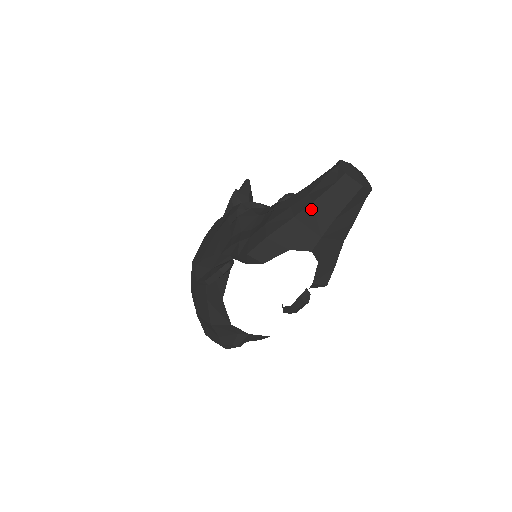
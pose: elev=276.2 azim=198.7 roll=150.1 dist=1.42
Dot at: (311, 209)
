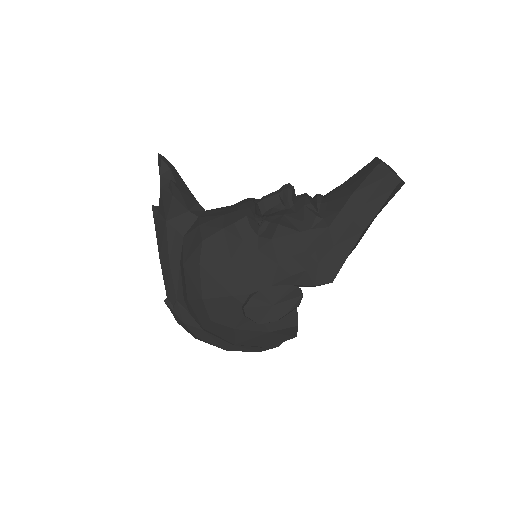
Dot at: (374, 218)
